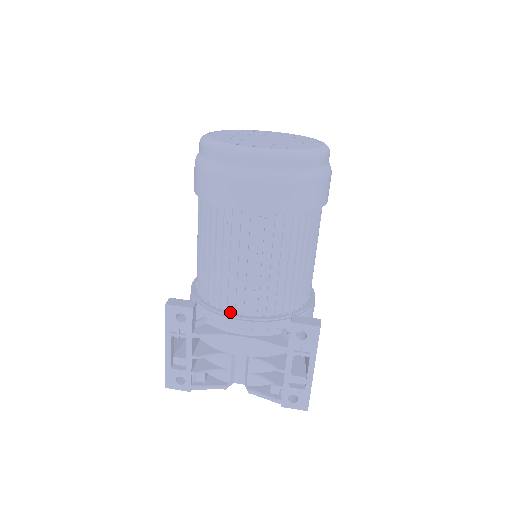
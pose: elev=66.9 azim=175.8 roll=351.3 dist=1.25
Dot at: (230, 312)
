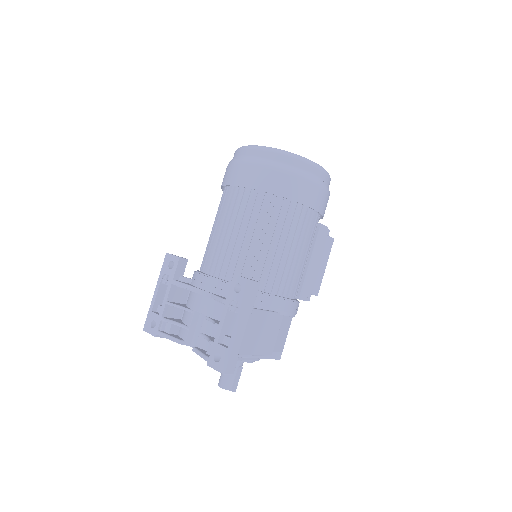
Dot at: (207, 274)
